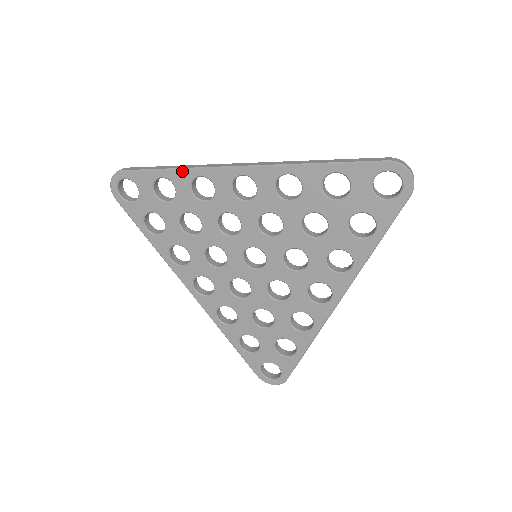
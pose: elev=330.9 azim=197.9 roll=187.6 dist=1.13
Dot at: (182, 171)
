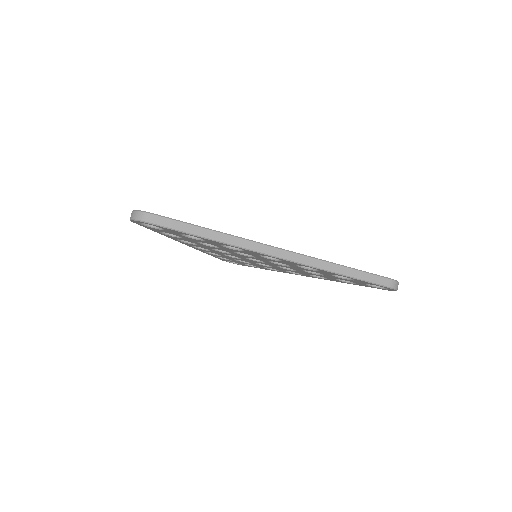
Dot at: (218, 242)
